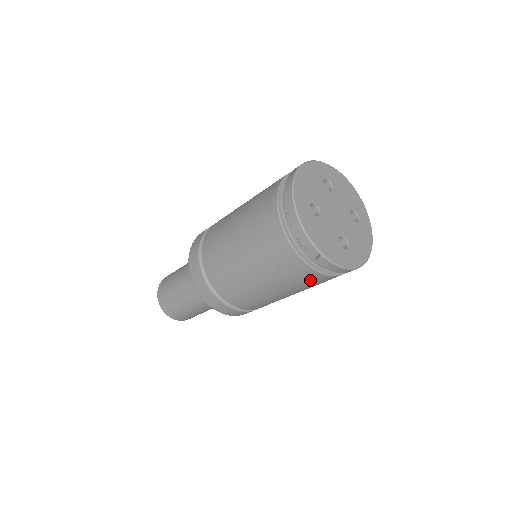
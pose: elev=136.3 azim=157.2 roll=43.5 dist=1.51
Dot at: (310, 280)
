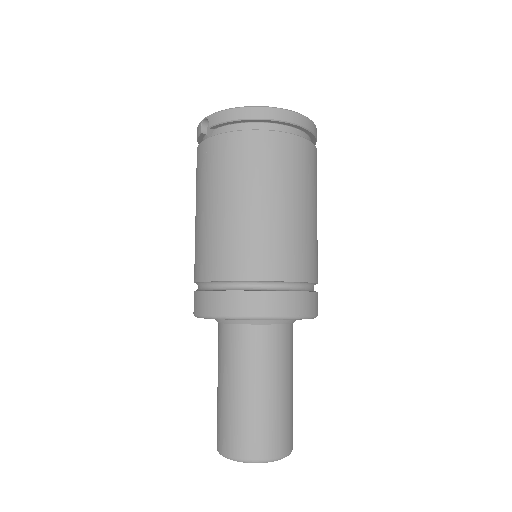
Dot at: (229, 153)
